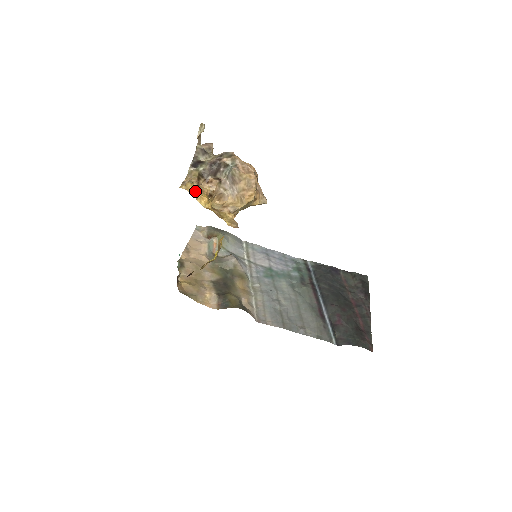
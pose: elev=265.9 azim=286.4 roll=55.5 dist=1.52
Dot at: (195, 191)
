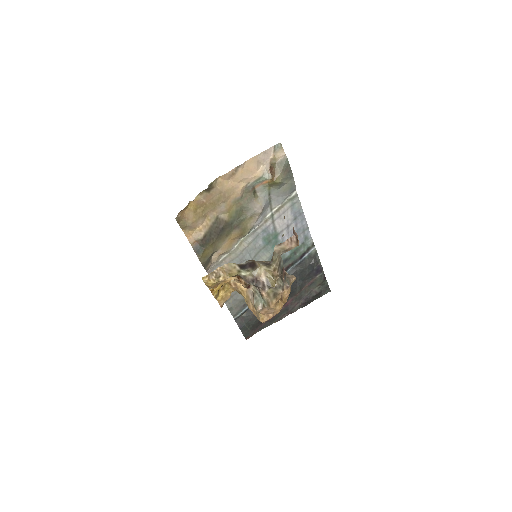
Dot at: (212, 287)
